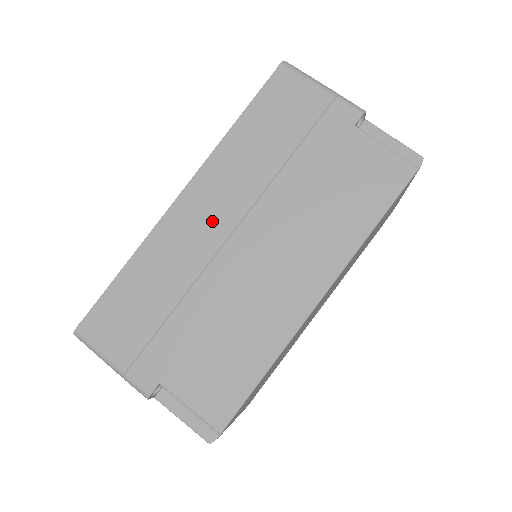
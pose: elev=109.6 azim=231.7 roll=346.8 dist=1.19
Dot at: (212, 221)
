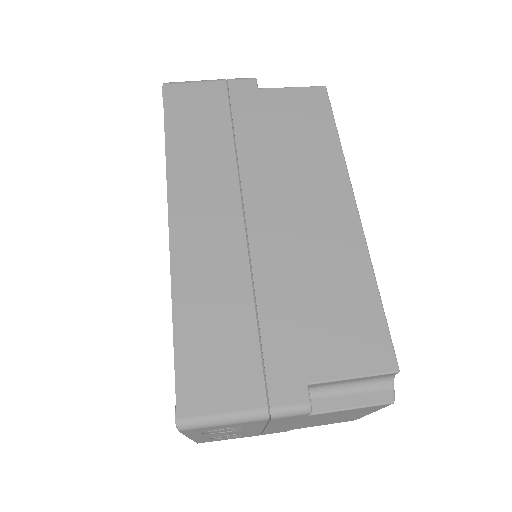
Dot at: (218, 219)
